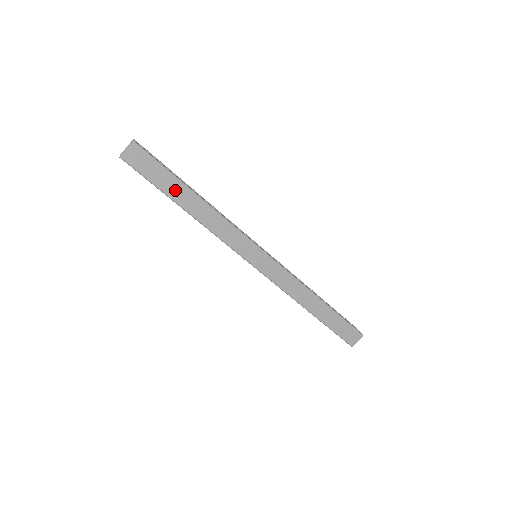
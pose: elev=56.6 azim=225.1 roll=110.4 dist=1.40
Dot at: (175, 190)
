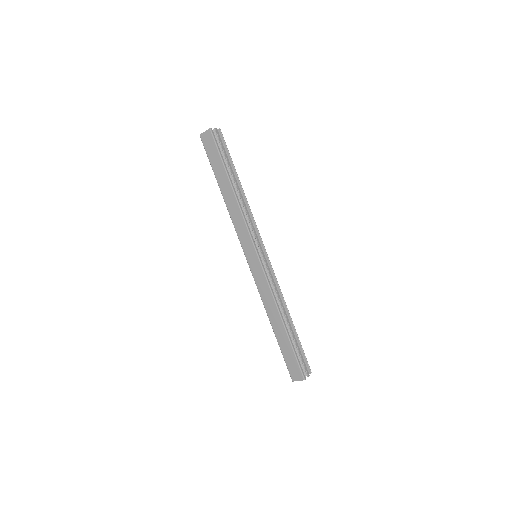
Dot at: (220, 175)
